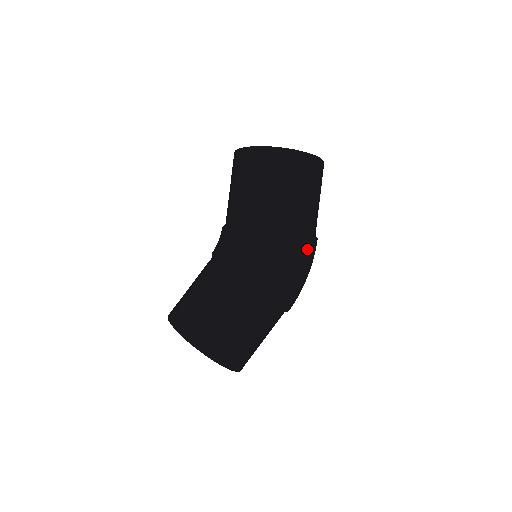
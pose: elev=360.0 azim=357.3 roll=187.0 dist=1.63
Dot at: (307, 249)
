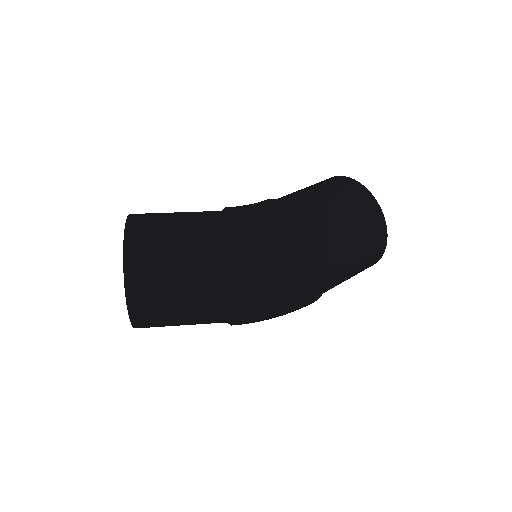
Dot at: (307, 250)
